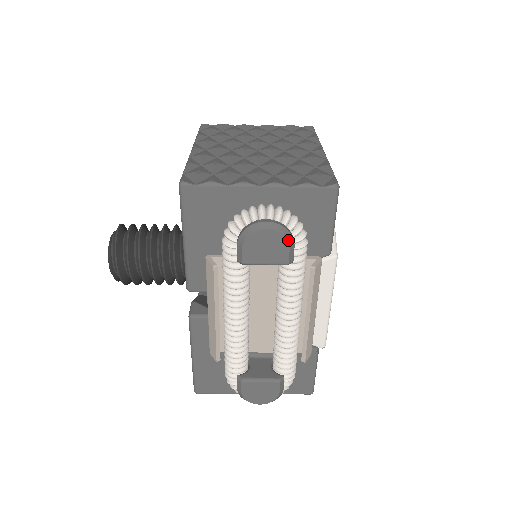
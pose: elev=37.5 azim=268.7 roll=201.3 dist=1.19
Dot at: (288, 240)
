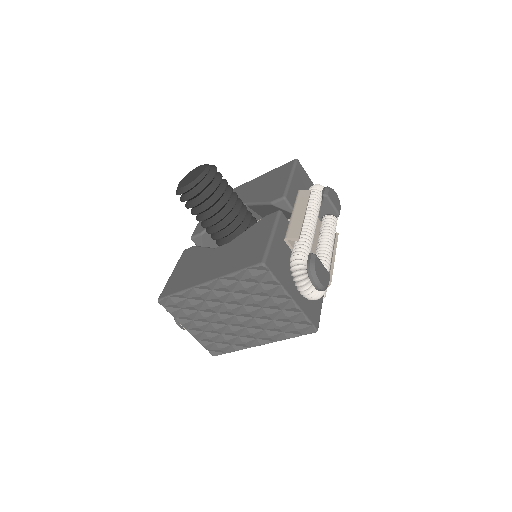
Dot at: (340, 205)
